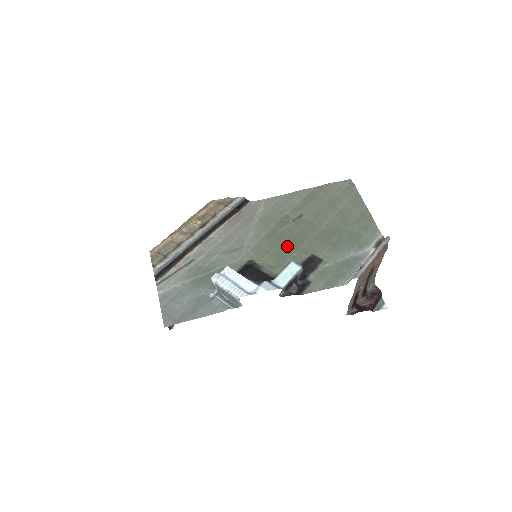
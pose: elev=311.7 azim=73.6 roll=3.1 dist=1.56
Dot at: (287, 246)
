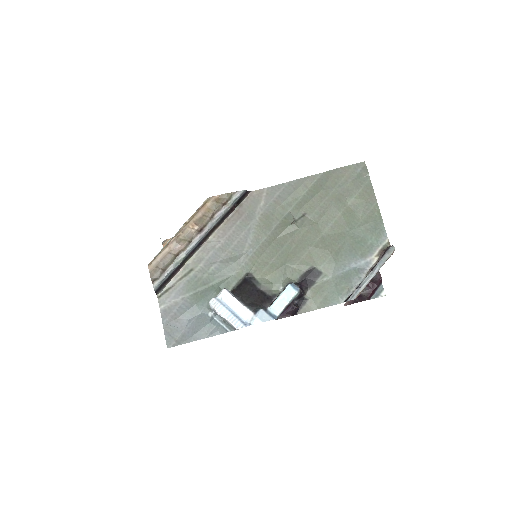
Dot at: (287, 256)
